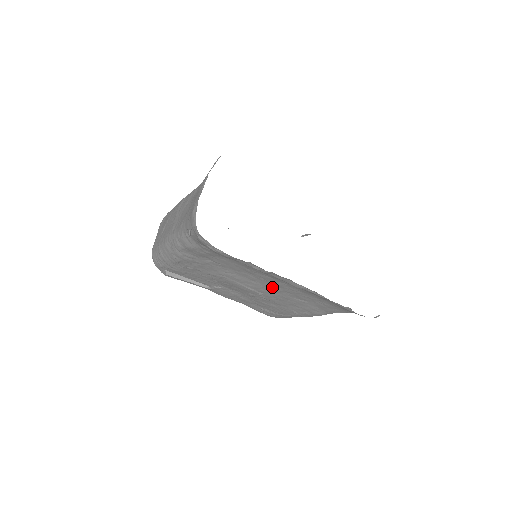
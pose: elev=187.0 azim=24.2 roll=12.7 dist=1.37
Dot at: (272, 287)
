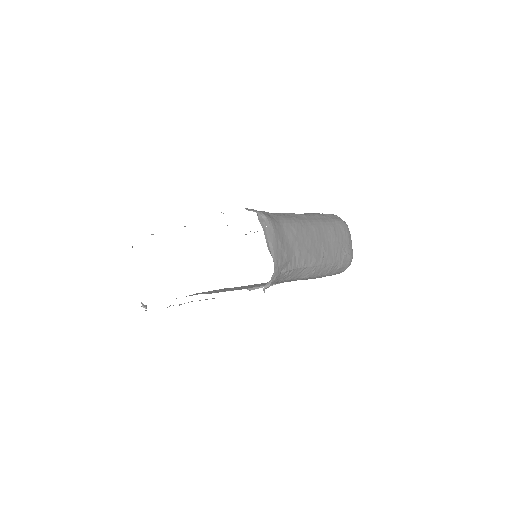
Dot at: occluded
